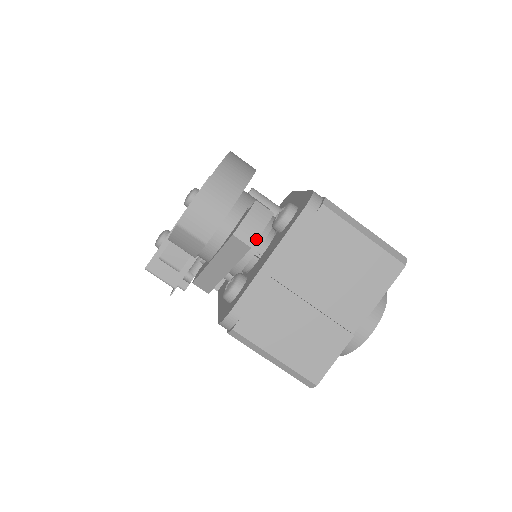
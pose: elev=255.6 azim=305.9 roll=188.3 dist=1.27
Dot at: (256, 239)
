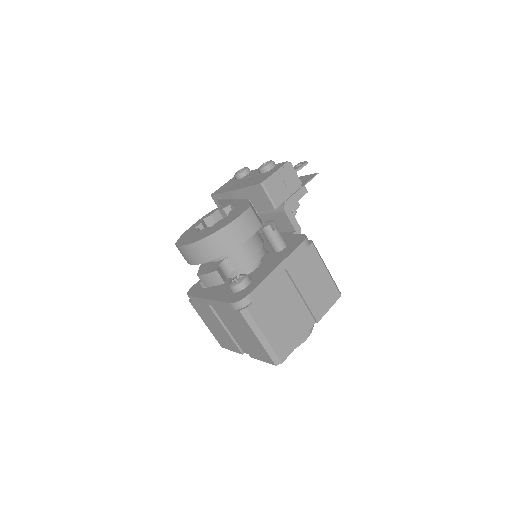
Dot at: (208, 286)
